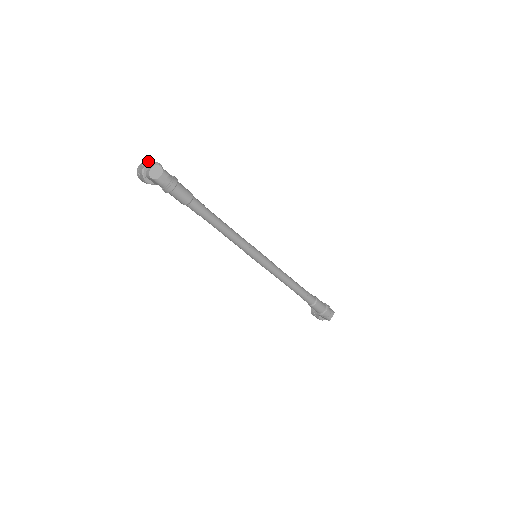
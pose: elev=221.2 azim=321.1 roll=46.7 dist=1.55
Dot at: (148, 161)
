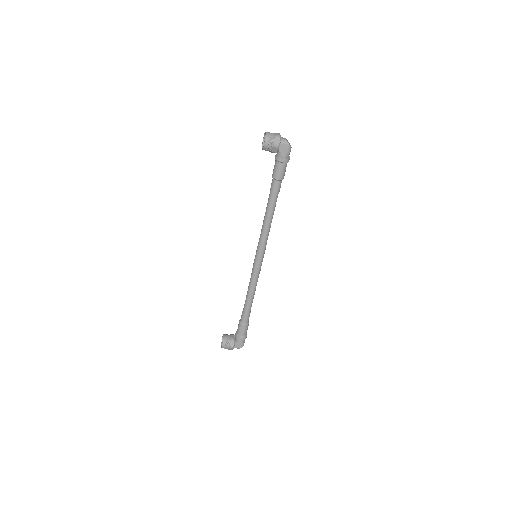
Dot at: (277, 133)
